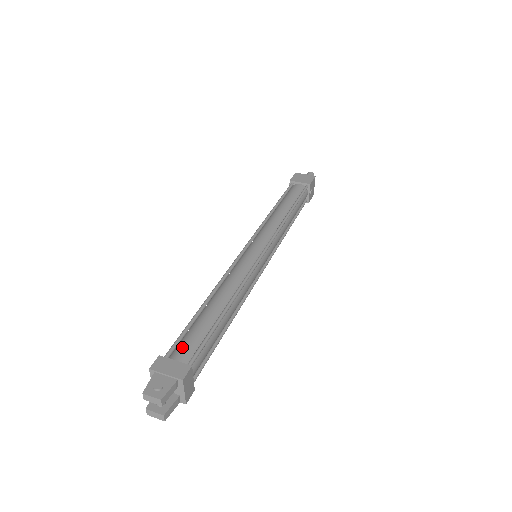
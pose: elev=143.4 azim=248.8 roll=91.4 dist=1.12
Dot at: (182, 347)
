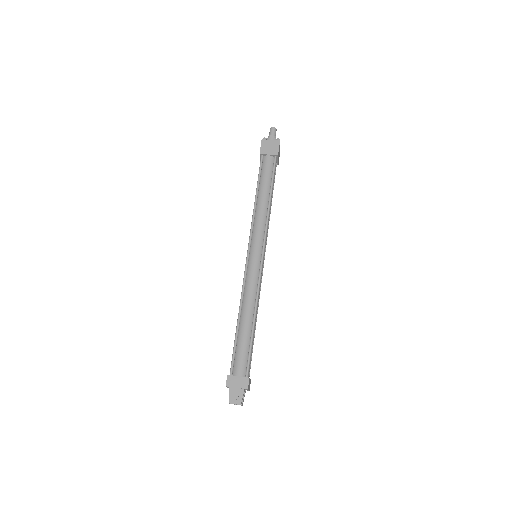
Dot at: (238, 364)
